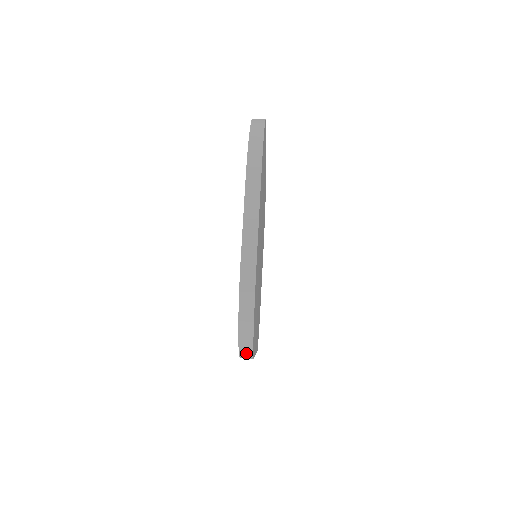
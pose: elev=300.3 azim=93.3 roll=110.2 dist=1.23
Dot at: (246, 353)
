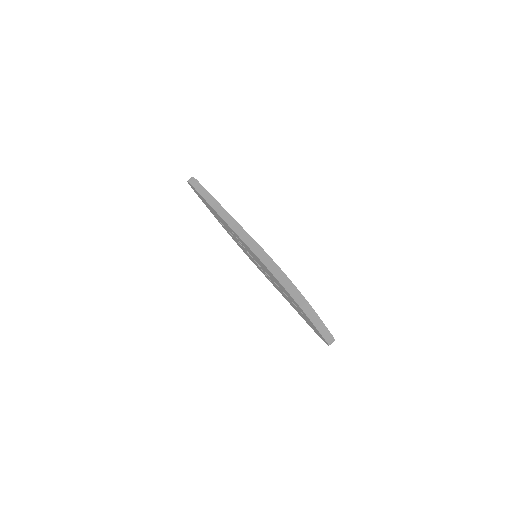
Dot at: occluded
